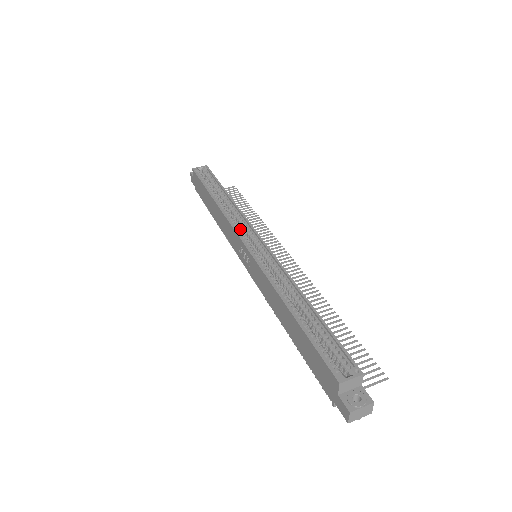
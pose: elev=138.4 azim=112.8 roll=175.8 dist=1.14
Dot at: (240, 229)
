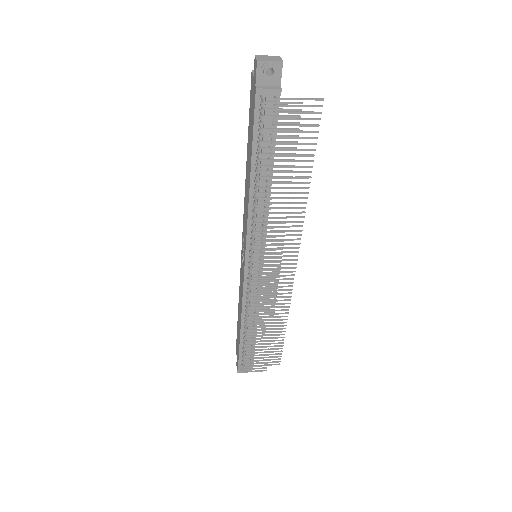
Dot at: occluded
